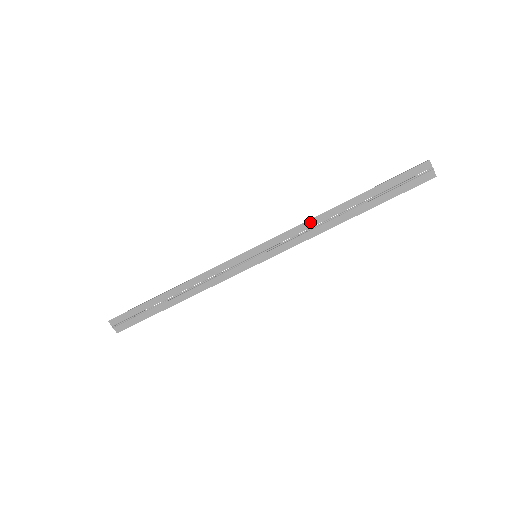
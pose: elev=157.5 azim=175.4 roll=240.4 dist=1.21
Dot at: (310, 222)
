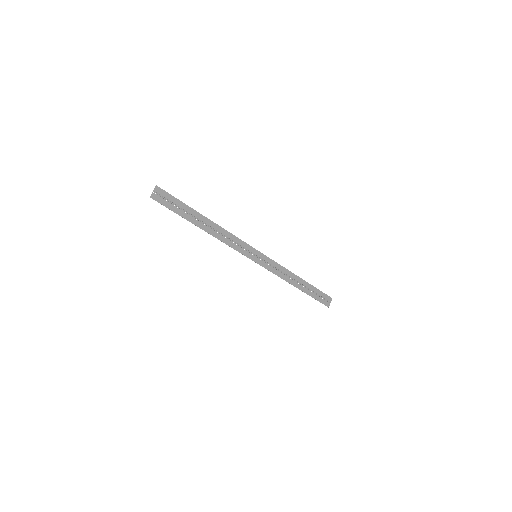
Dot at: (286, 270)
